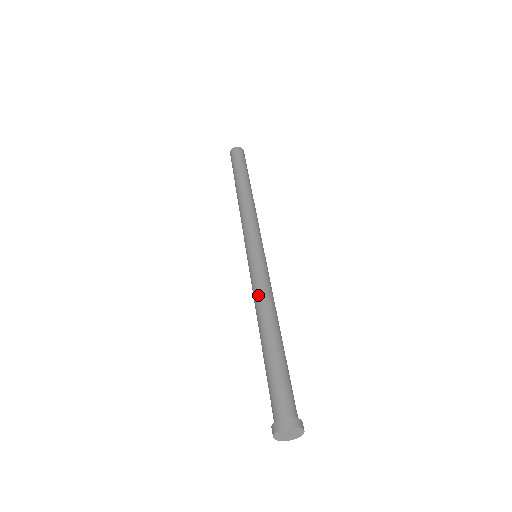
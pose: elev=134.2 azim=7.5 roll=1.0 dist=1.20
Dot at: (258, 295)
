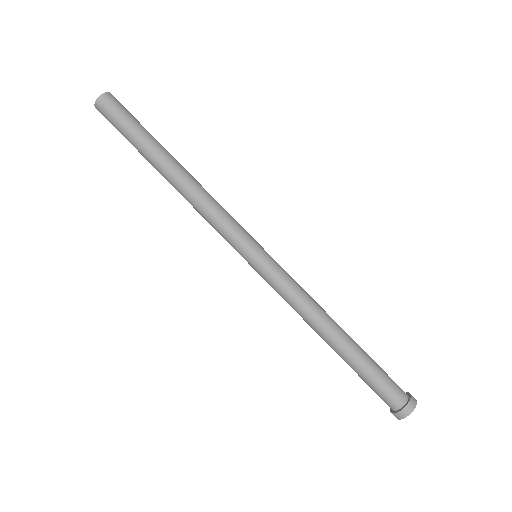
Dot at: (296, 311)
